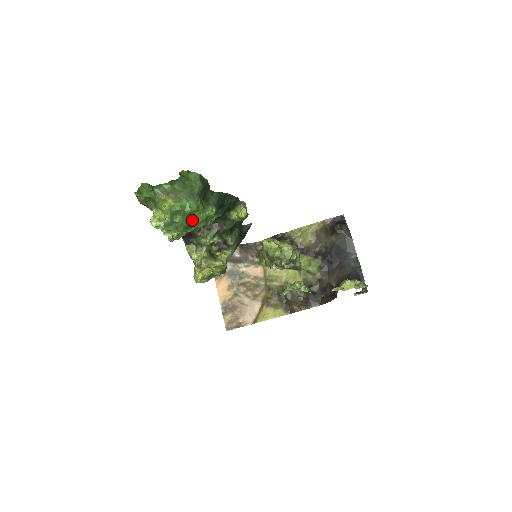
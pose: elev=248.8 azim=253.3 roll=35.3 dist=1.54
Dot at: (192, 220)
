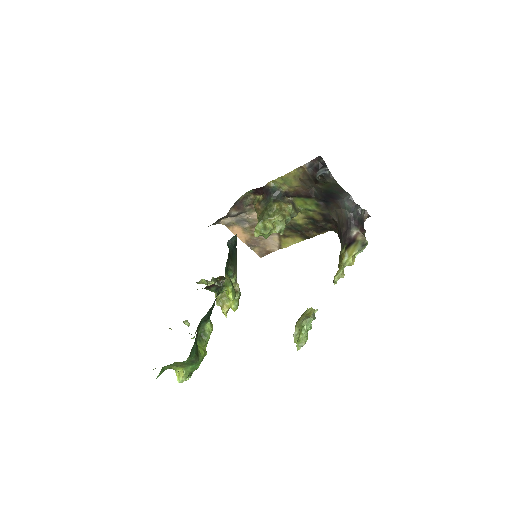
Dot at: occluded
